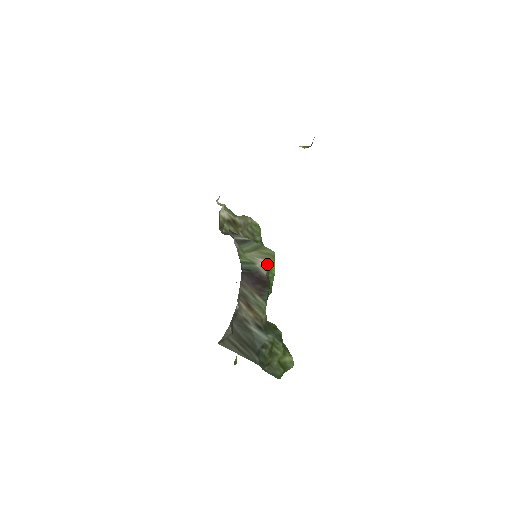
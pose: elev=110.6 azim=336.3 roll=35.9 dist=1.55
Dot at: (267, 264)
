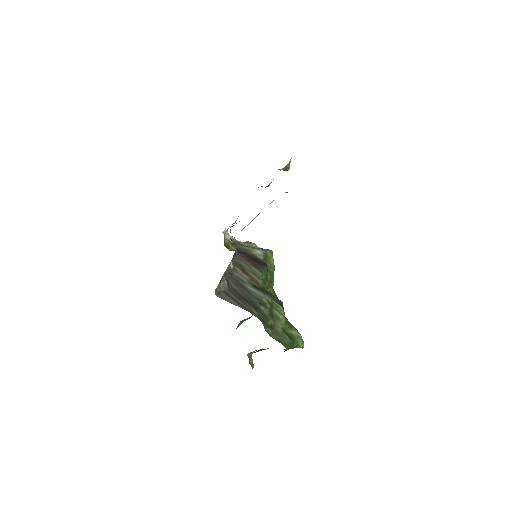
Dot at: (263, 253)
